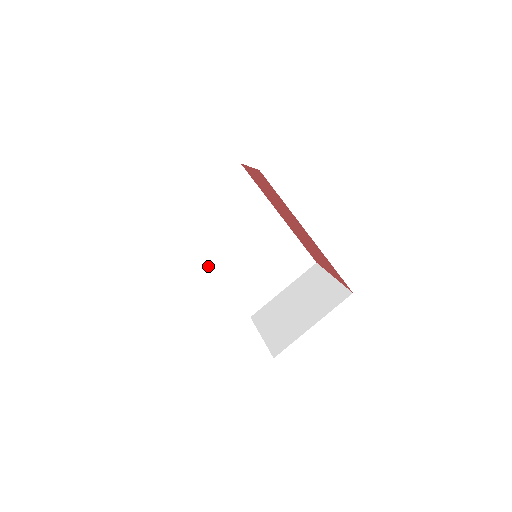
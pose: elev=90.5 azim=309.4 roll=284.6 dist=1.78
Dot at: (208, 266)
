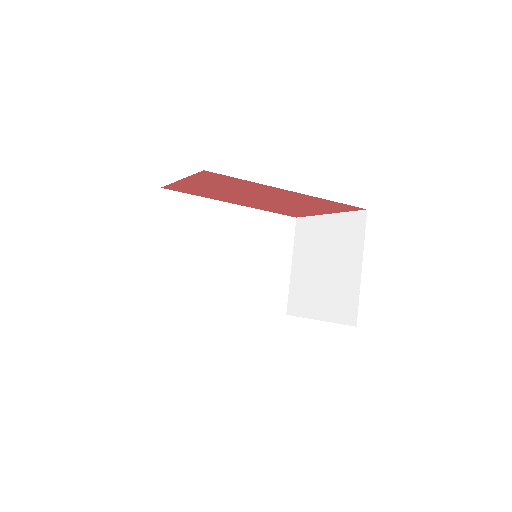
Dot at: (215, 307)
